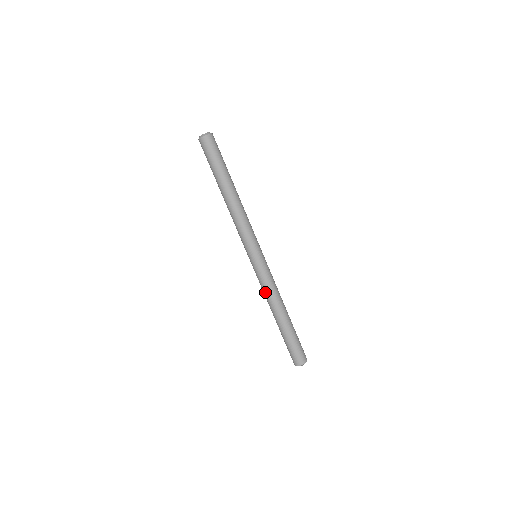
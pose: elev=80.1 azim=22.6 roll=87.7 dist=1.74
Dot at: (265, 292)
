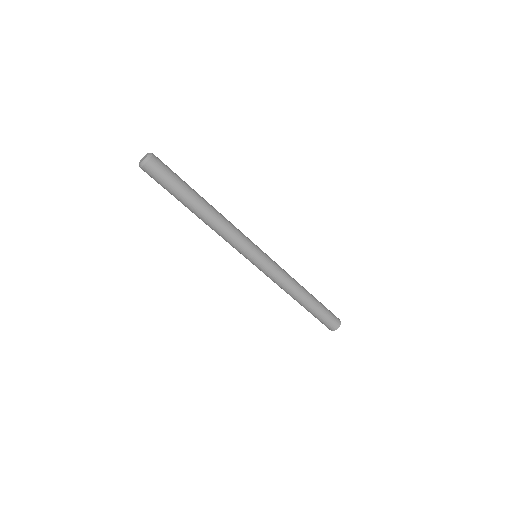
Dot at: occluded
